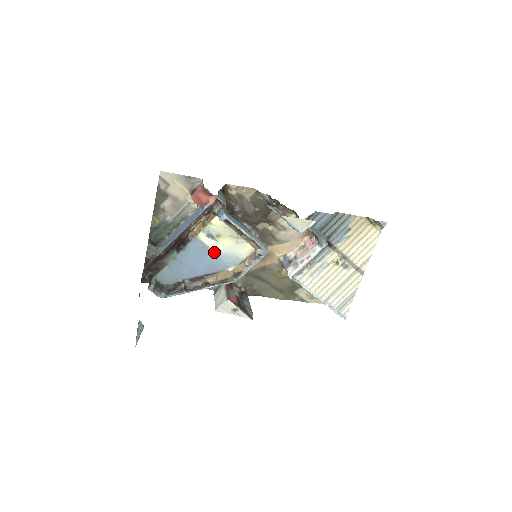
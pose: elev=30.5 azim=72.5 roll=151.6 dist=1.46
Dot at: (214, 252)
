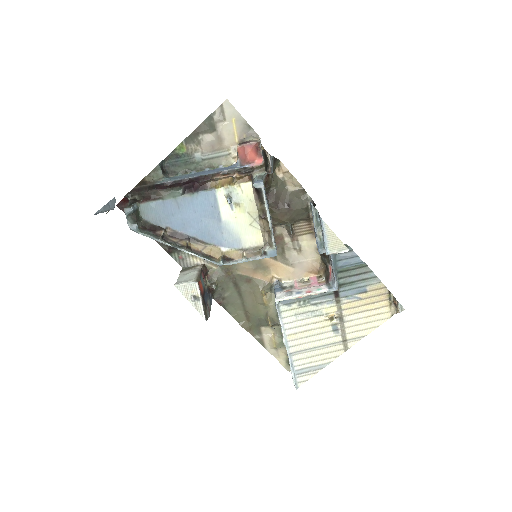
Dot at: (220, 219)
